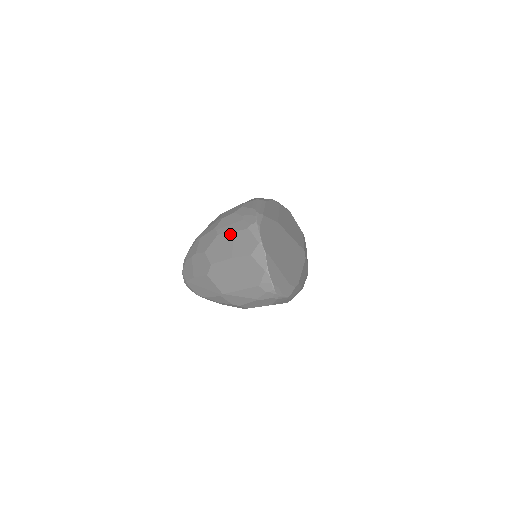
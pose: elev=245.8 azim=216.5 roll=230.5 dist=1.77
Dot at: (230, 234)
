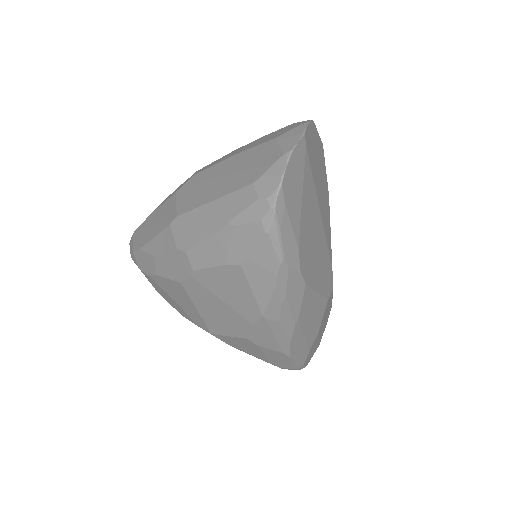
Dot at: (257, 139)
